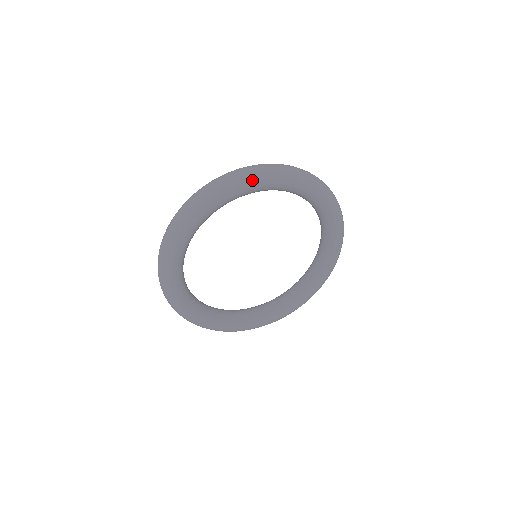
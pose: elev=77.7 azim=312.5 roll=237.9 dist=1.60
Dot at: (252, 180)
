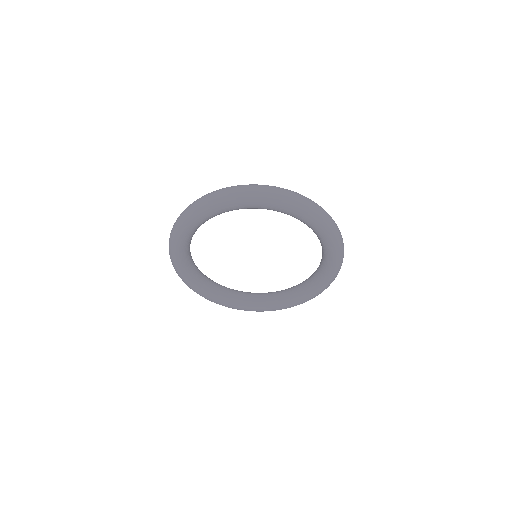
Dot at: (294, 207)
